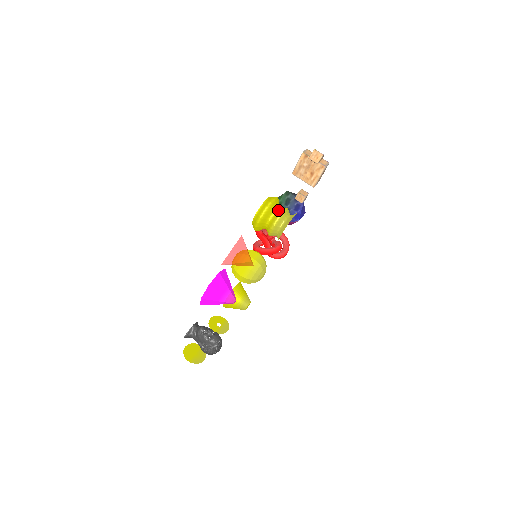
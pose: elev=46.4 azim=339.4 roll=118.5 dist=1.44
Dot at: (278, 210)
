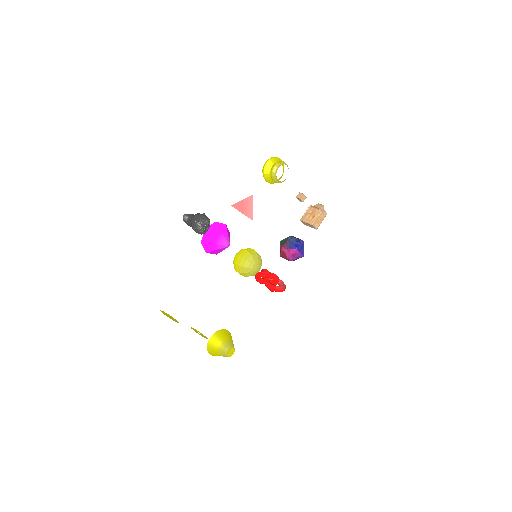
Dot at: occluded
